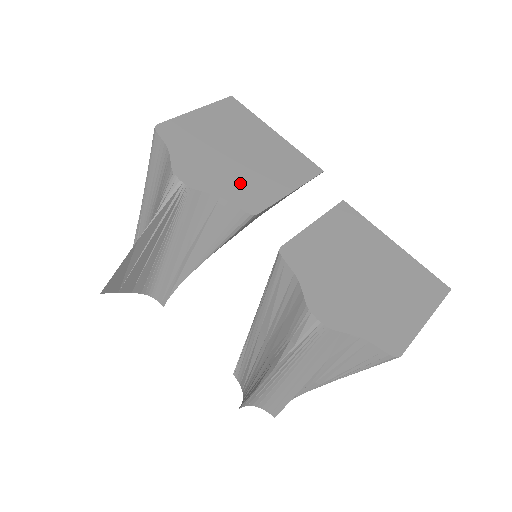
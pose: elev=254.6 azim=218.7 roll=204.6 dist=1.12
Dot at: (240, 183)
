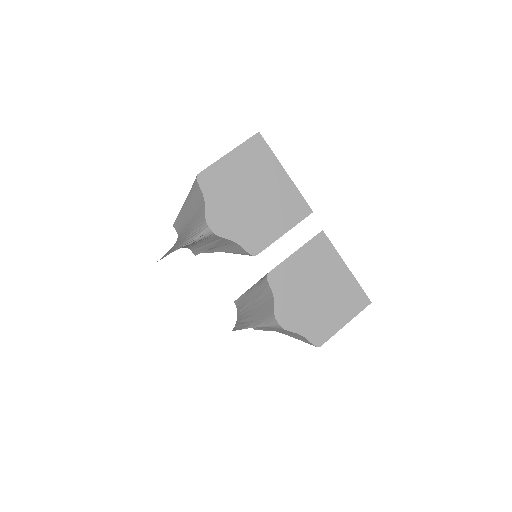
Dot at: (250, 228)
